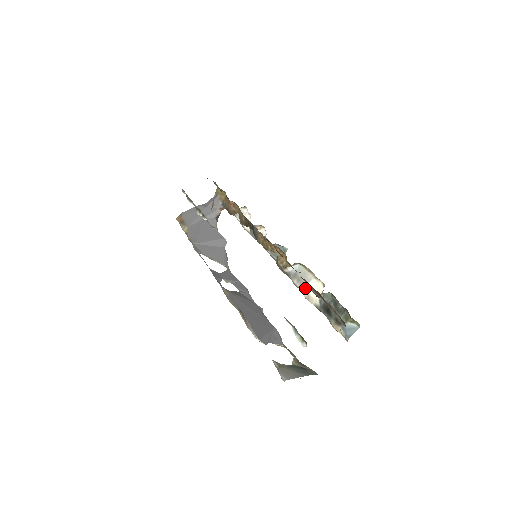
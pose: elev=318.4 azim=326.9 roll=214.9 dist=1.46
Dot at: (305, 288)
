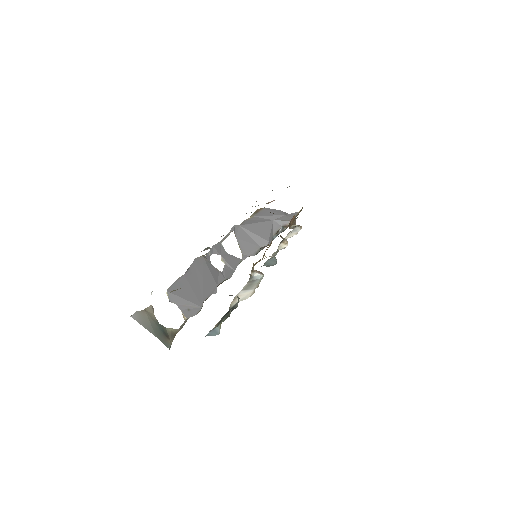
Dot at: (243, 291)
